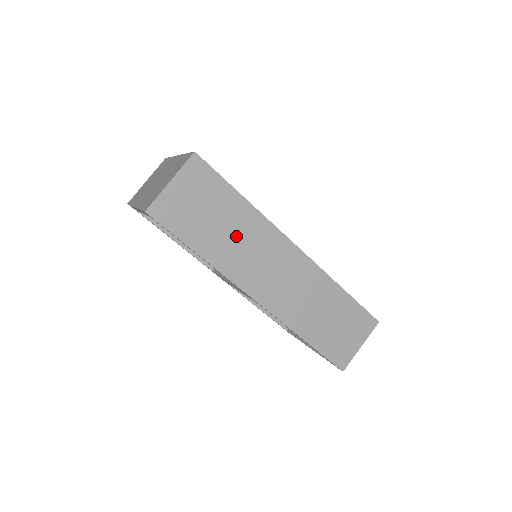
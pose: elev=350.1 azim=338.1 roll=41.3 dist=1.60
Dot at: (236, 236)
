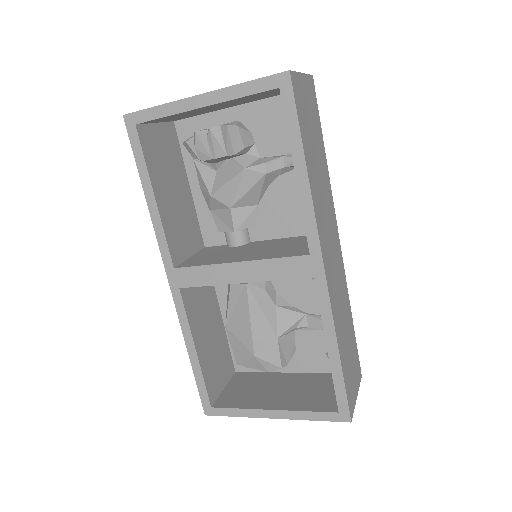
Dot at: (320, 179)
